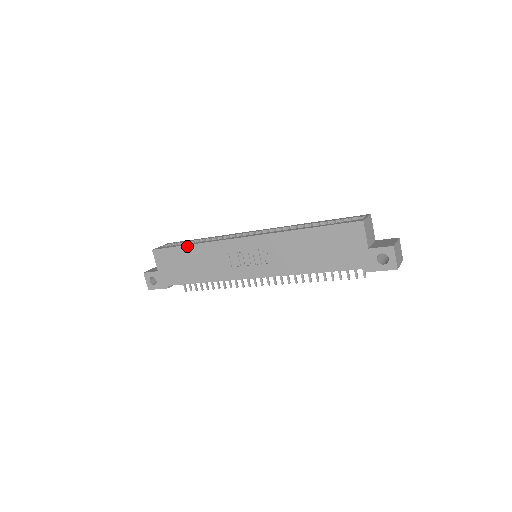
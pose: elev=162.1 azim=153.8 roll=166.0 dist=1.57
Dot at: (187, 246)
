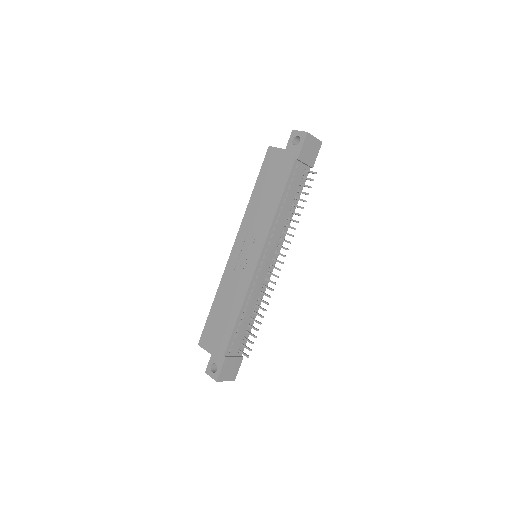
Dot at: (212, 306)
